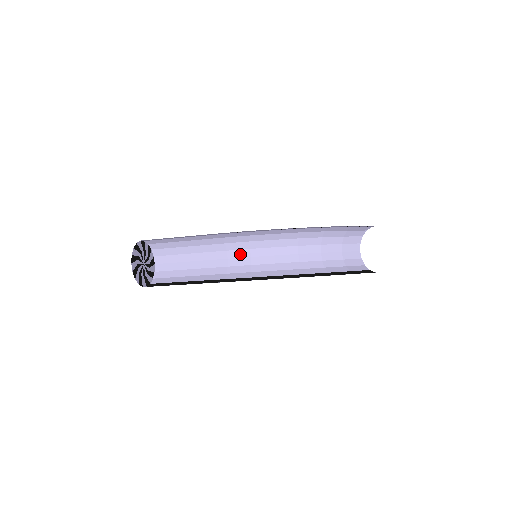
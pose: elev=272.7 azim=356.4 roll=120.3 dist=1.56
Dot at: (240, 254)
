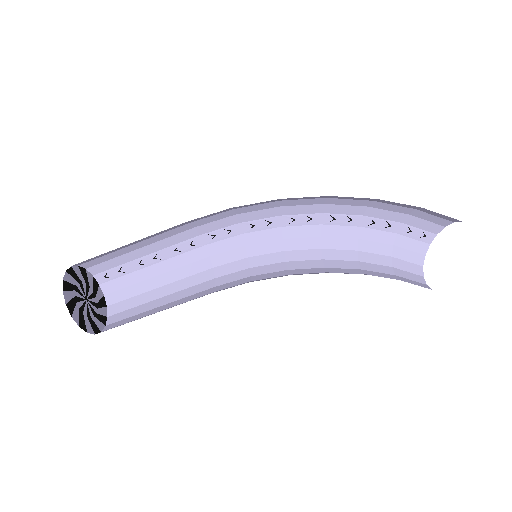
Dot at: (234, 277)
